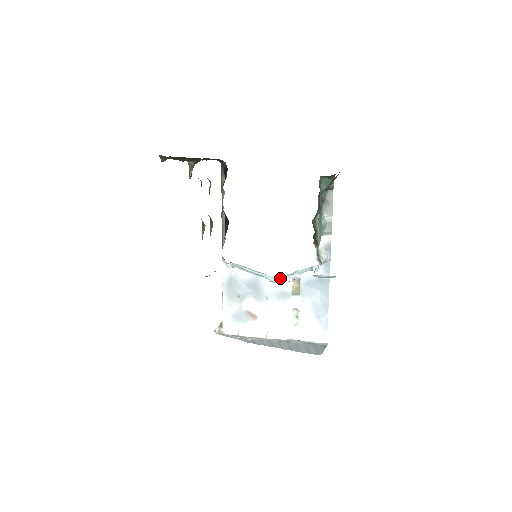
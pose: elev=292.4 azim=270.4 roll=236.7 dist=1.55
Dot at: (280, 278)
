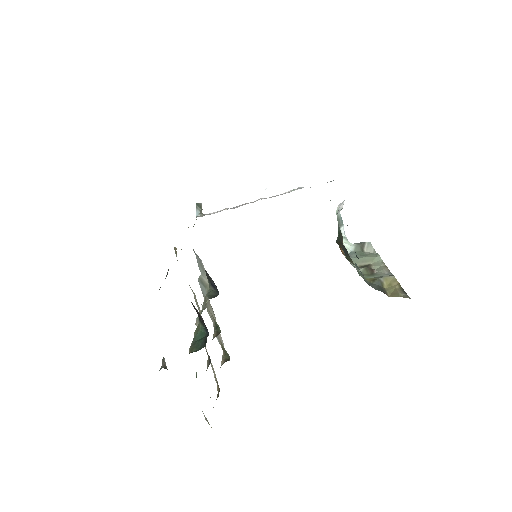
Dot at: occluded
